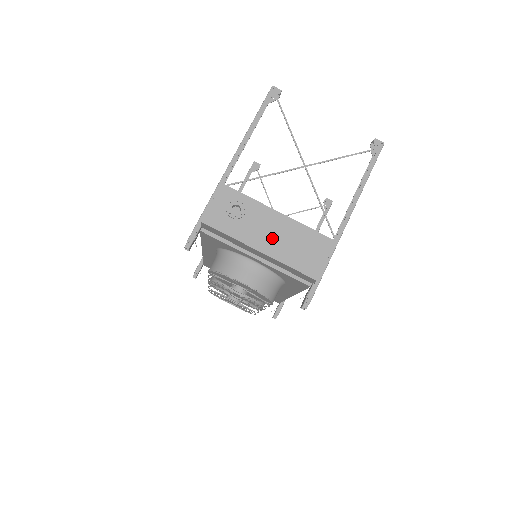
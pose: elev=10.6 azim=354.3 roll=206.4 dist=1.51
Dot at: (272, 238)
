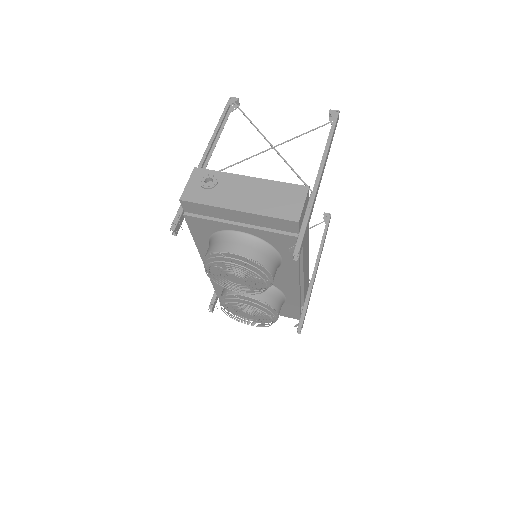
Dot at: (247, 198)
